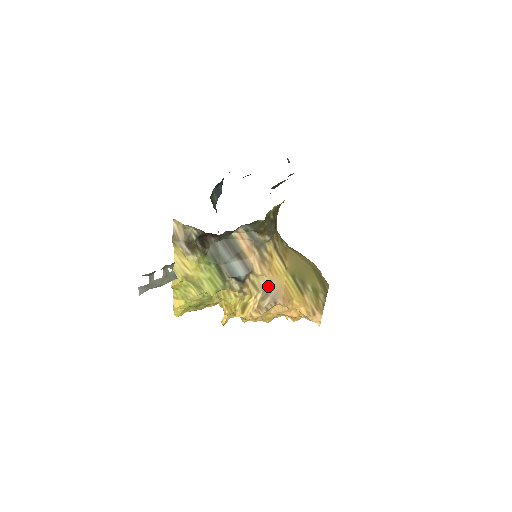
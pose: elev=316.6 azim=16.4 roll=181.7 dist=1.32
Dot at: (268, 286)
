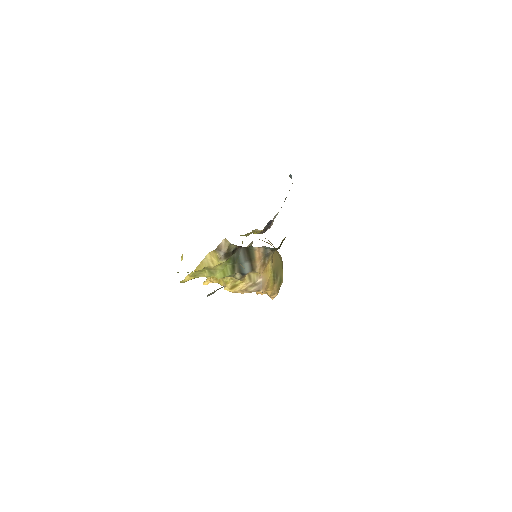
Dot at: (259, 280)
